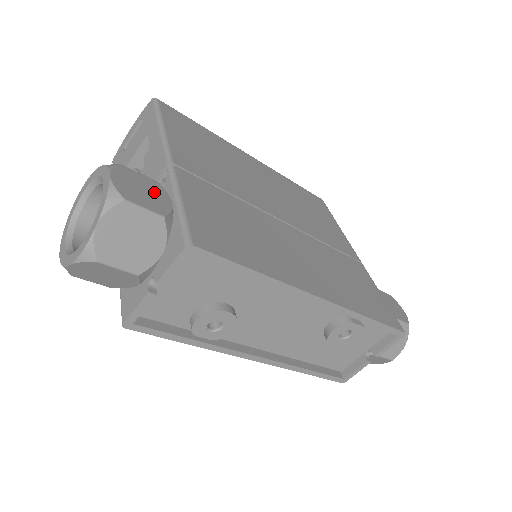
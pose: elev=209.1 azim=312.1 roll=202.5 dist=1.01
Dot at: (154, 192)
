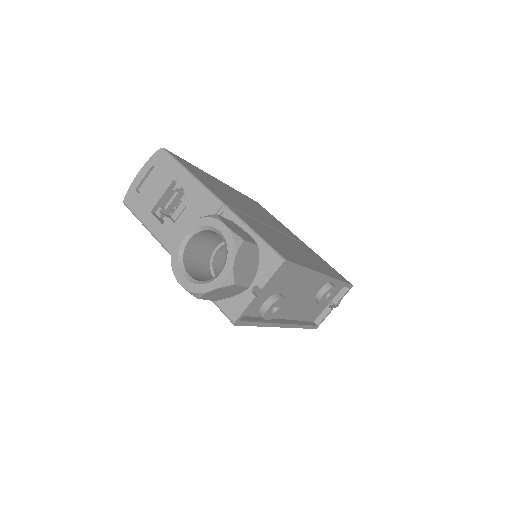
Dot at: (240, 229)
